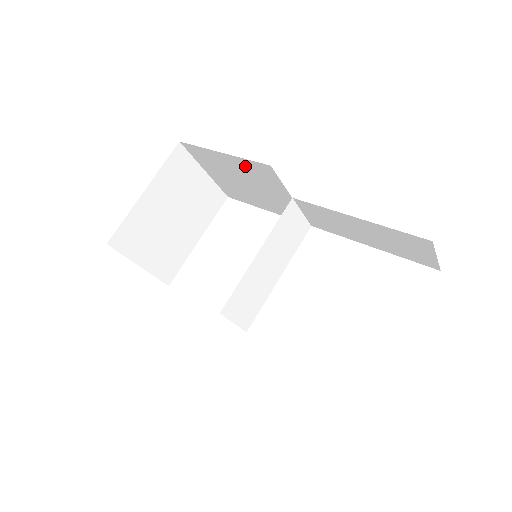
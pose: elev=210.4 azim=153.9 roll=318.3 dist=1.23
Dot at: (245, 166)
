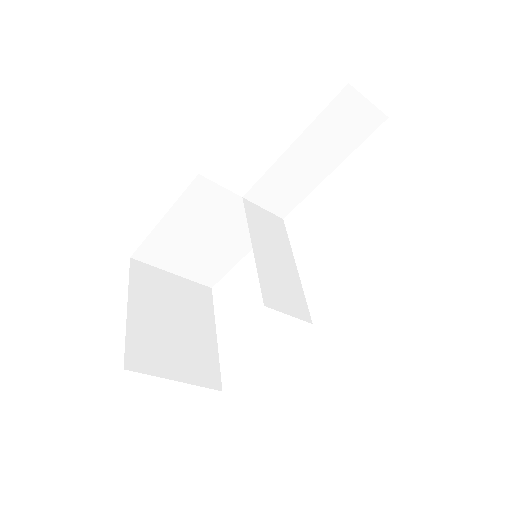
Dot at: (187, 209)
